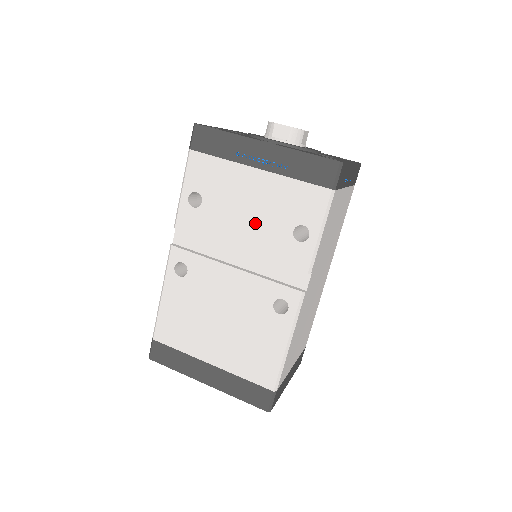
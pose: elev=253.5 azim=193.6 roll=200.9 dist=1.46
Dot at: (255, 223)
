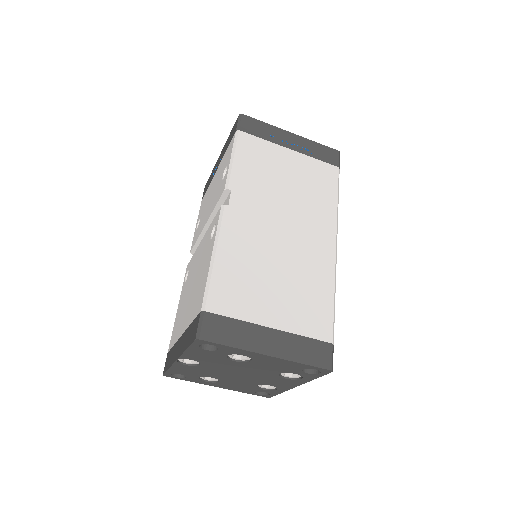
Dot at: (212, 199)
